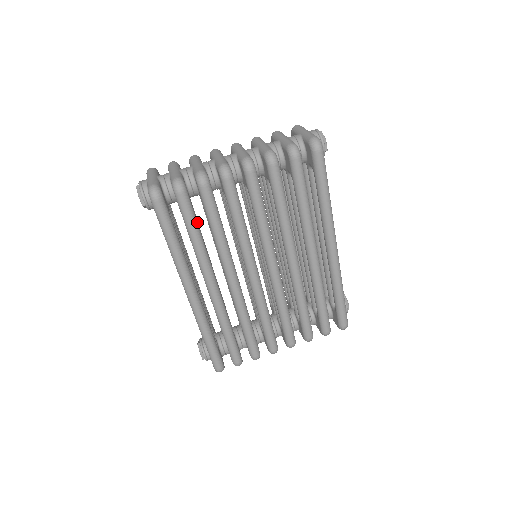
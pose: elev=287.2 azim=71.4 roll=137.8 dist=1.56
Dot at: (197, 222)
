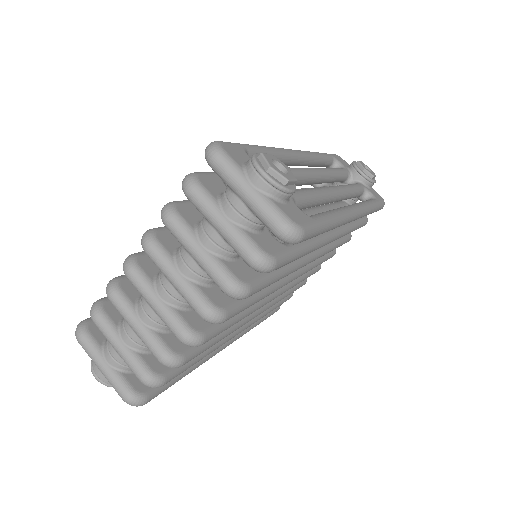
Dot at: occluded
